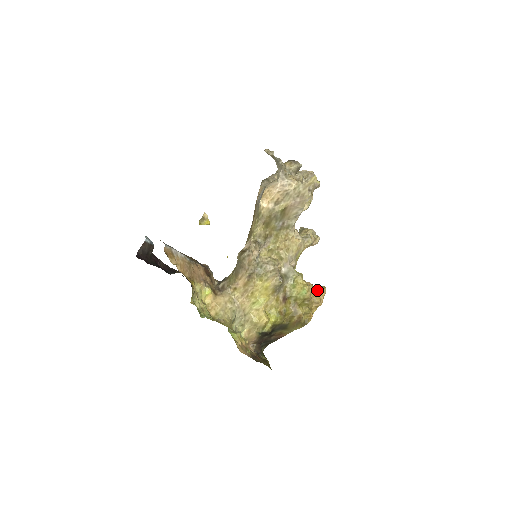
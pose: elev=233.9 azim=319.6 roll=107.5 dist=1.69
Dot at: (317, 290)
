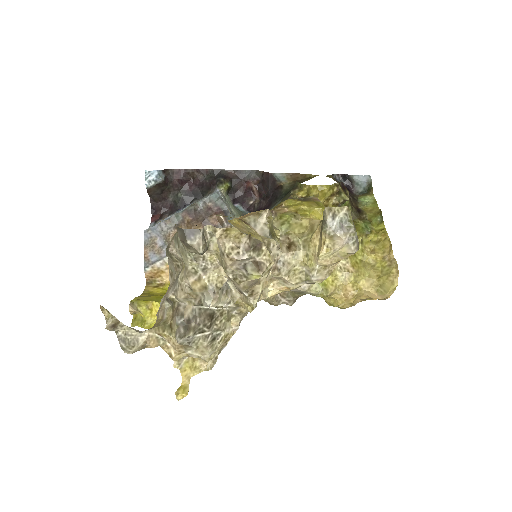
Dot at: (369, 295)
